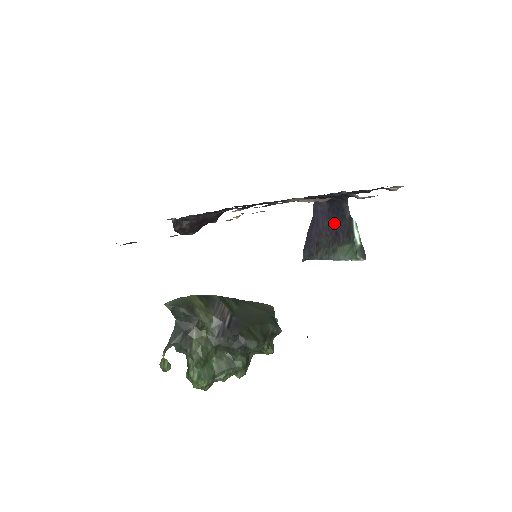
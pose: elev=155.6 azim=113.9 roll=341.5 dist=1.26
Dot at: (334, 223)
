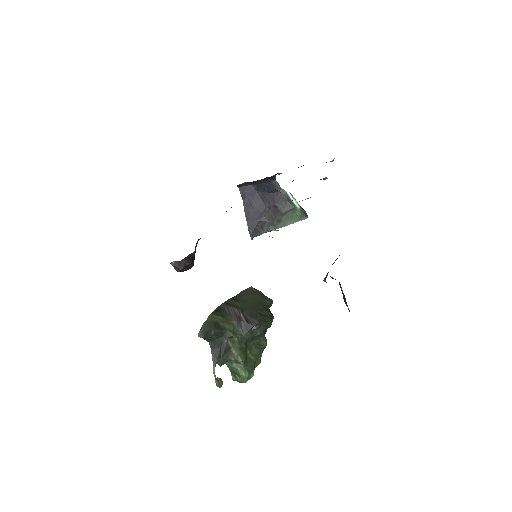
Dot at: (269, 199)
